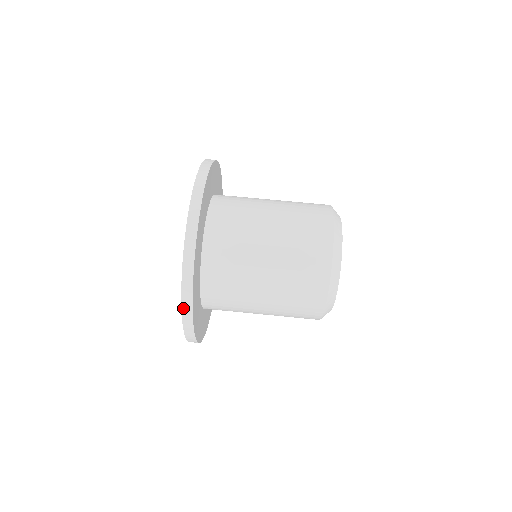
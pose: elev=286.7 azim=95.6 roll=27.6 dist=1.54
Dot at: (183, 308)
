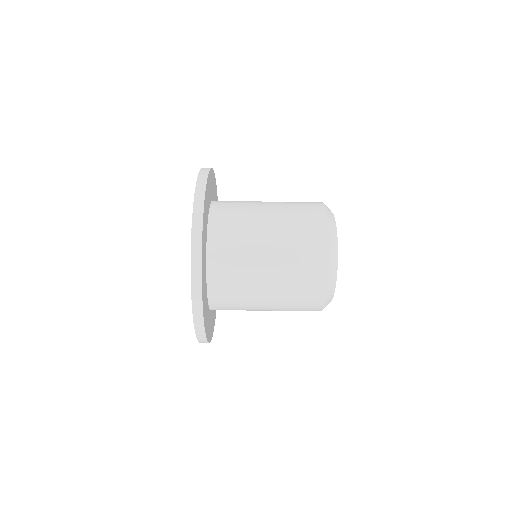
Dot at: occluded
